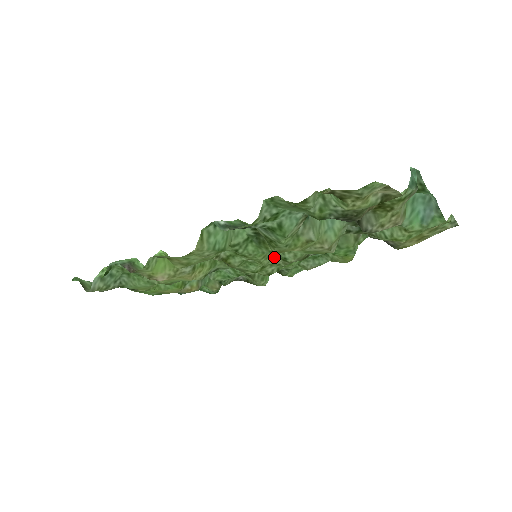
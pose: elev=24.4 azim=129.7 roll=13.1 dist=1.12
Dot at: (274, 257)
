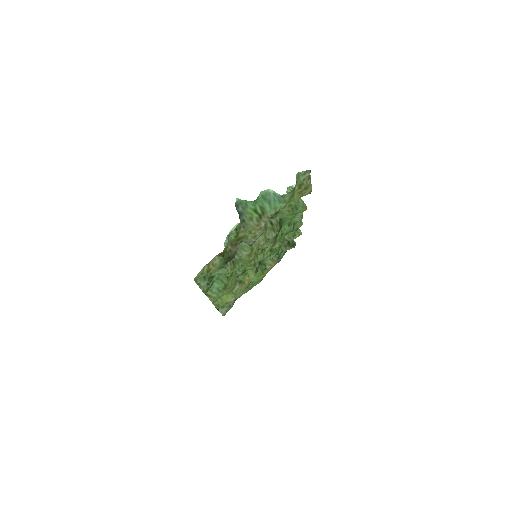
Dot at: (263, 250)
